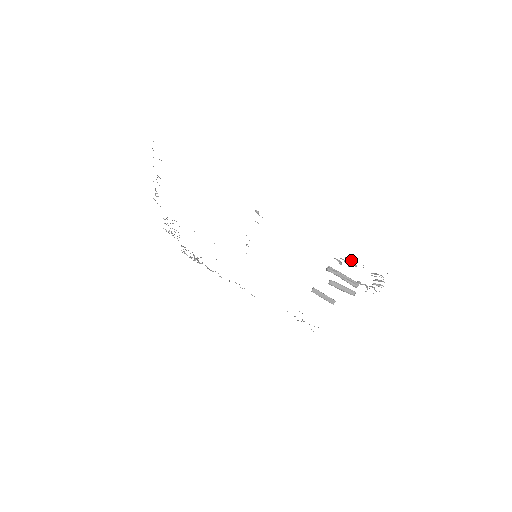
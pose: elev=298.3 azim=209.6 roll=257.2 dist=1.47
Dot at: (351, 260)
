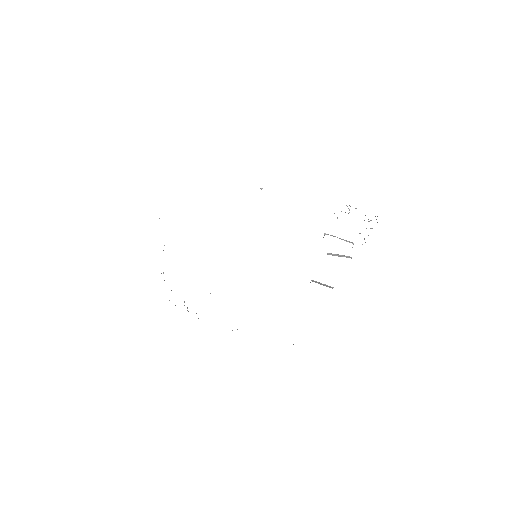
Dot at: occluded
